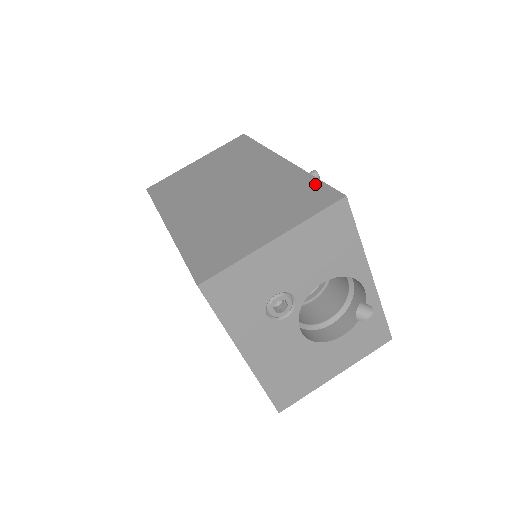
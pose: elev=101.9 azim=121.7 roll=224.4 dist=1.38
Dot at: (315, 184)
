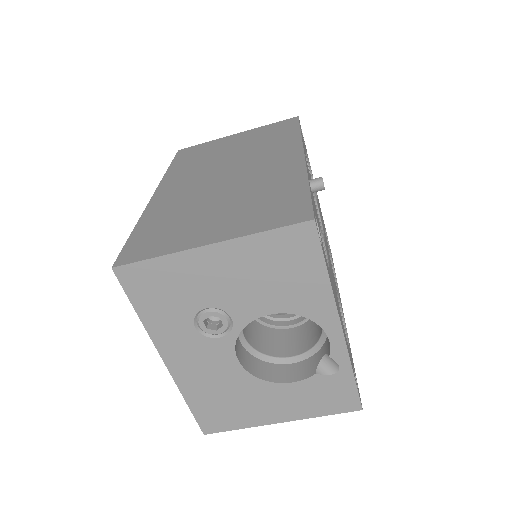
Dot at: (301, 194)
